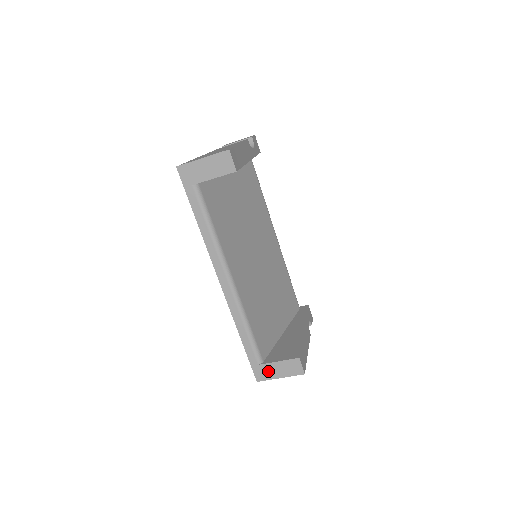
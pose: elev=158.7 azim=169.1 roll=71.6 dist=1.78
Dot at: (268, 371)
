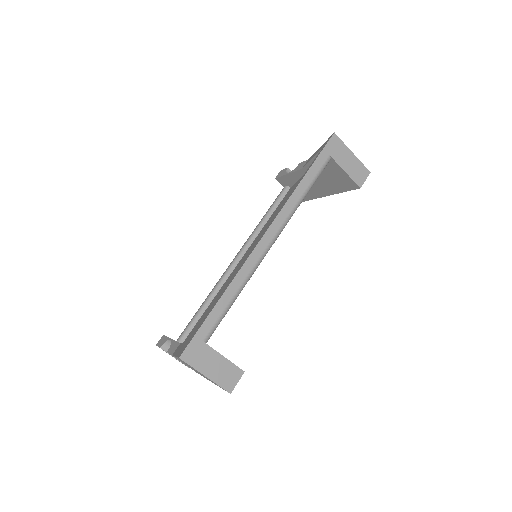
Dot at: (204, 357)
